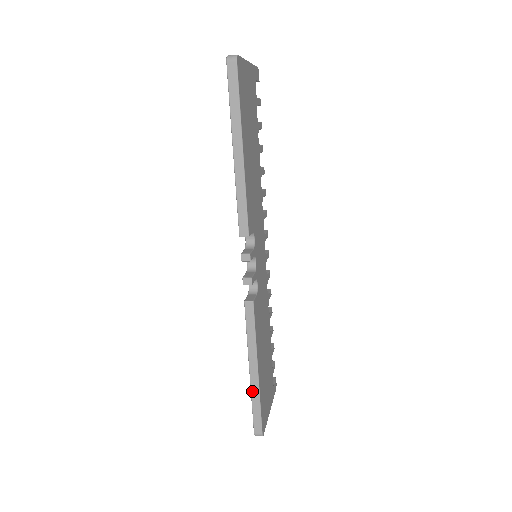
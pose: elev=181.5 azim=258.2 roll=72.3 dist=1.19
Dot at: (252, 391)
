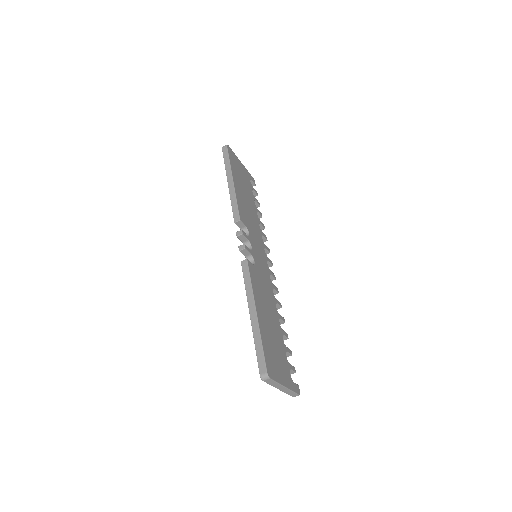
Dot at: (253, 331)
